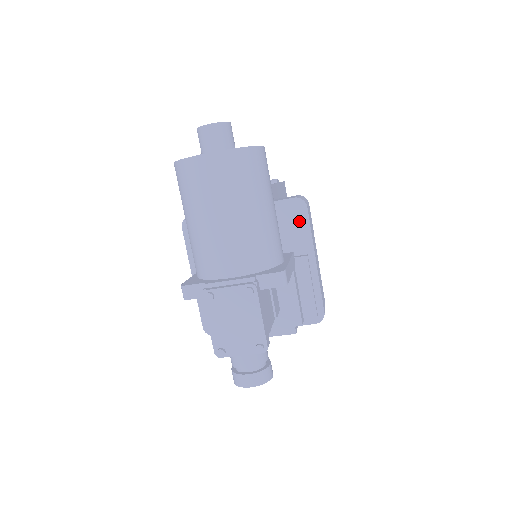
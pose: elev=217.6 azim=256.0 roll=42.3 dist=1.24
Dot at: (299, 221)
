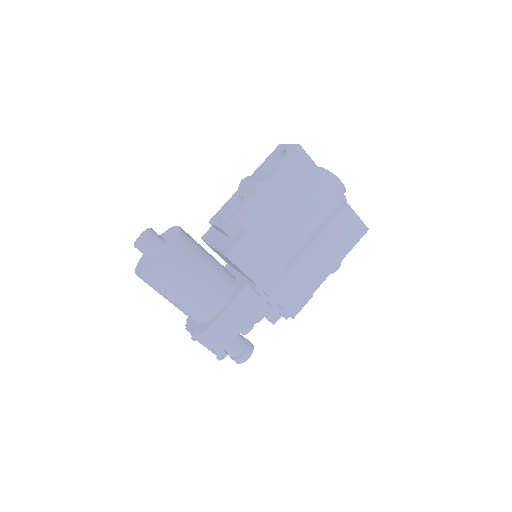
Dot at: (238, 268)
